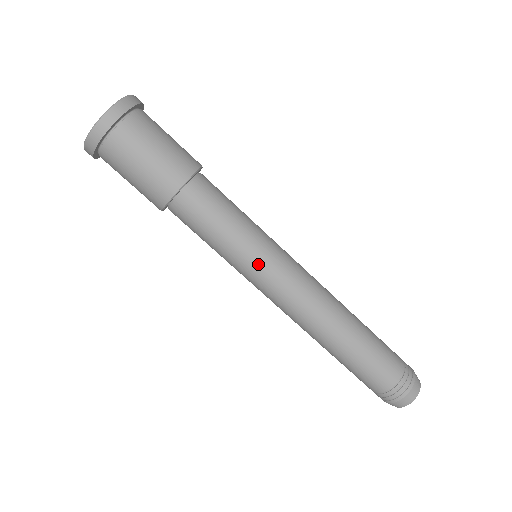
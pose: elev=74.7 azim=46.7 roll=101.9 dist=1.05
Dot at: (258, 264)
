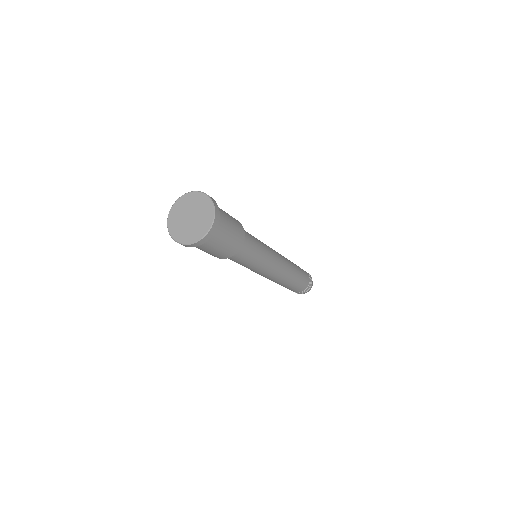
Dot at: (264, 268)
